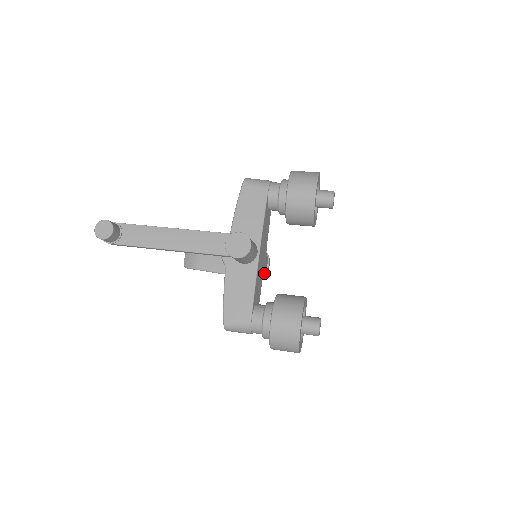
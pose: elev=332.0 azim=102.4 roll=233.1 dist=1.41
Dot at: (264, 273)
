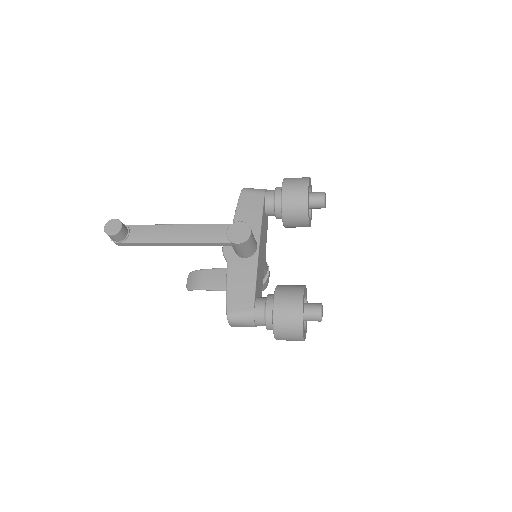
Dot at: (264, 281)
